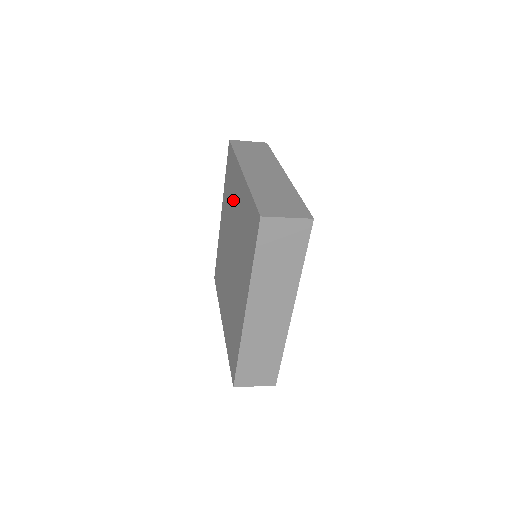
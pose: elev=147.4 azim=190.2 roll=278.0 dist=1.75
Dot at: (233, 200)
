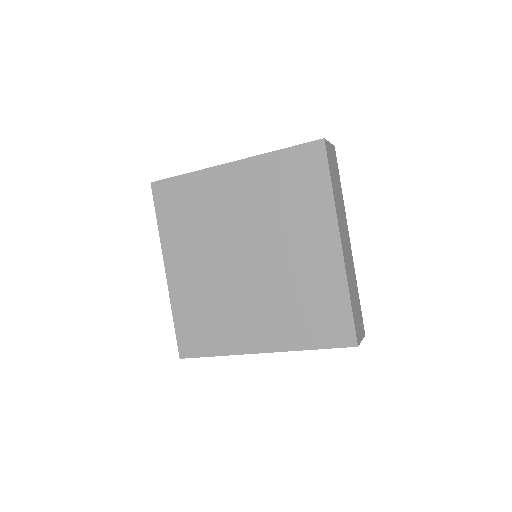
Dot at: (215, 209)
